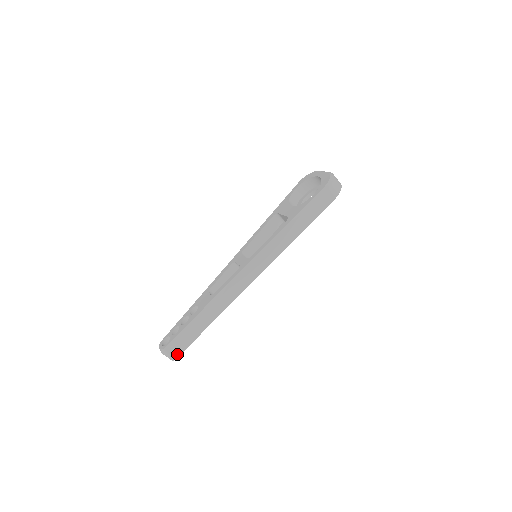
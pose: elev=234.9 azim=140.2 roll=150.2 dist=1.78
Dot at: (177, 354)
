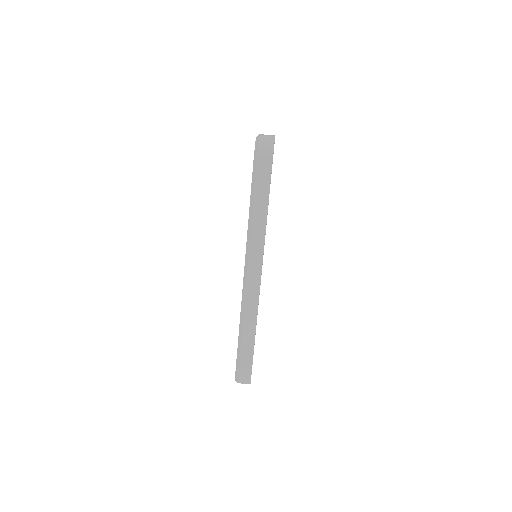
Dot at: (248, 378)
